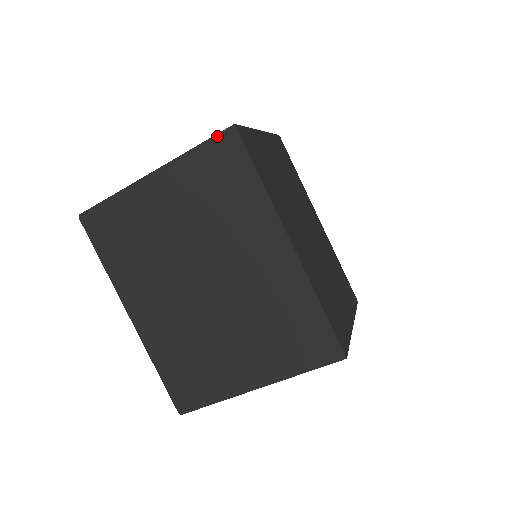
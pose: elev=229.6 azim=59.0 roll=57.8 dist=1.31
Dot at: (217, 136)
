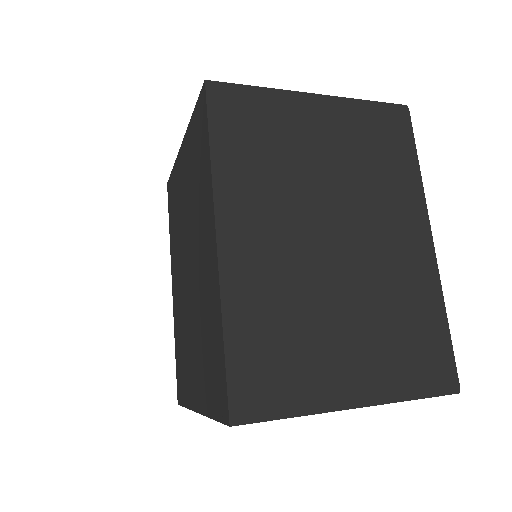
Dot at: (199, 97)
